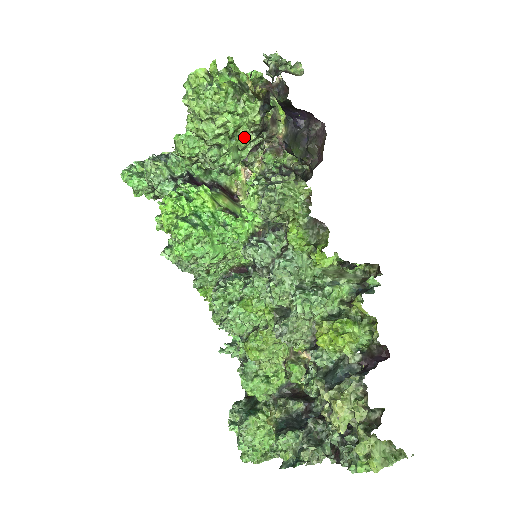
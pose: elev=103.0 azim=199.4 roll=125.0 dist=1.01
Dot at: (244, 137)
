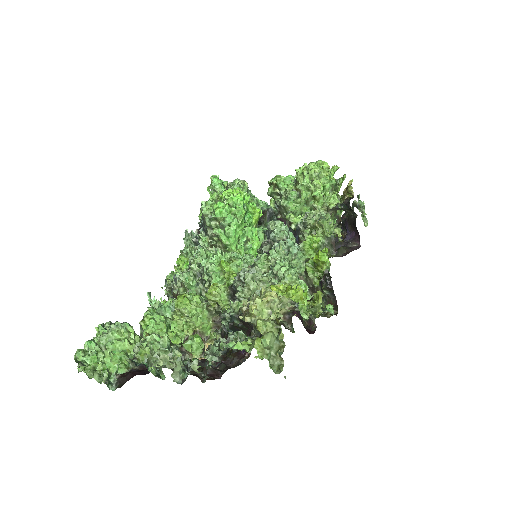
Dot at: occluded
